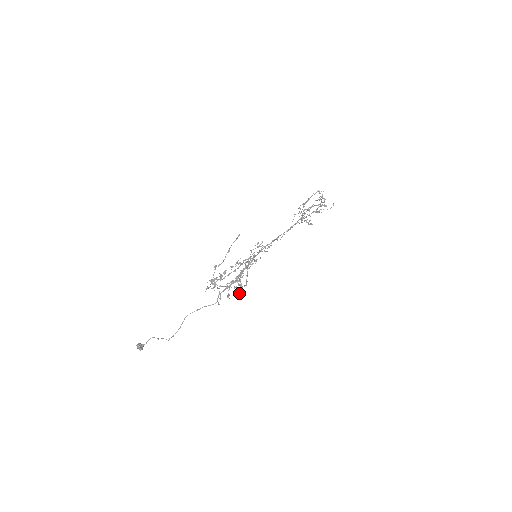
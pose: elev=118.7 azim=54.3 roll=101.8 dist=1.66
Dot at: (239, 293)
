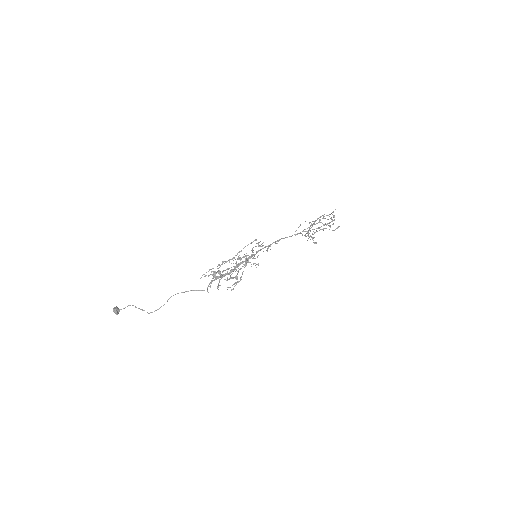
Dot at: (232, 289)
